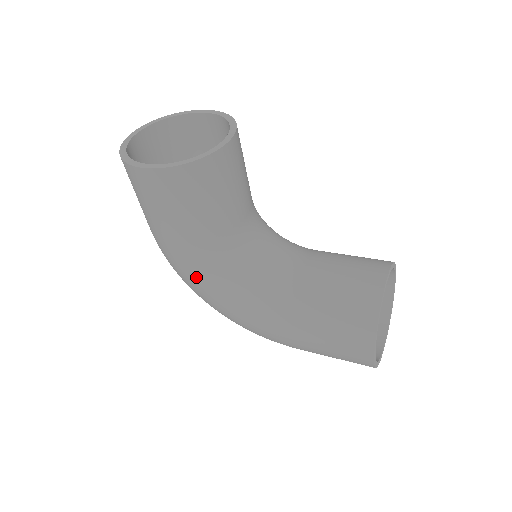
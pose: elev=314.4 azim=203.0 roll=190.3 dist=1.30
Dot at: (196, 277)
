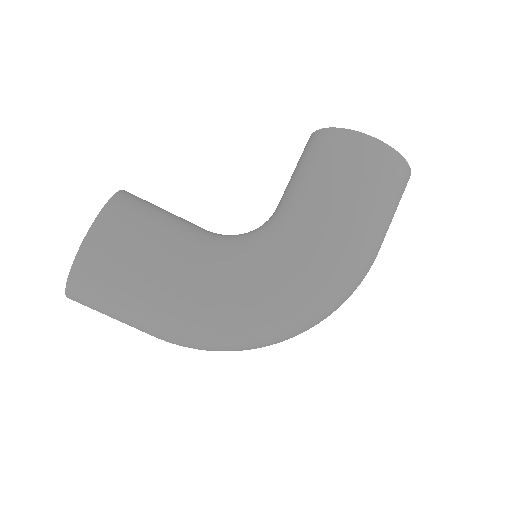
Dot at: (234, 289)
